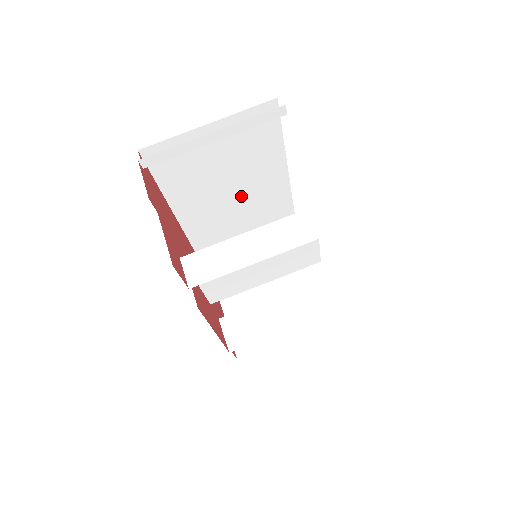
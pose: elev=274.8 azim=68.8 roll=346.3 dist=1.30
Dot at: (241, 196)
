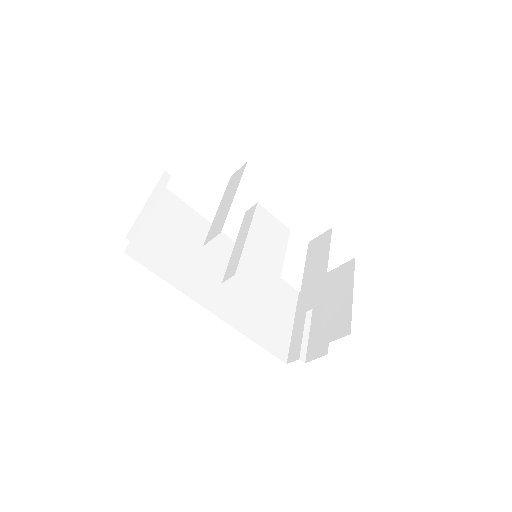
Dot at: (214, 262)
